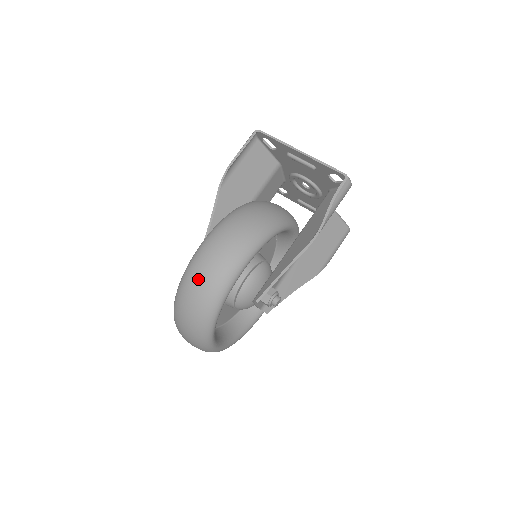
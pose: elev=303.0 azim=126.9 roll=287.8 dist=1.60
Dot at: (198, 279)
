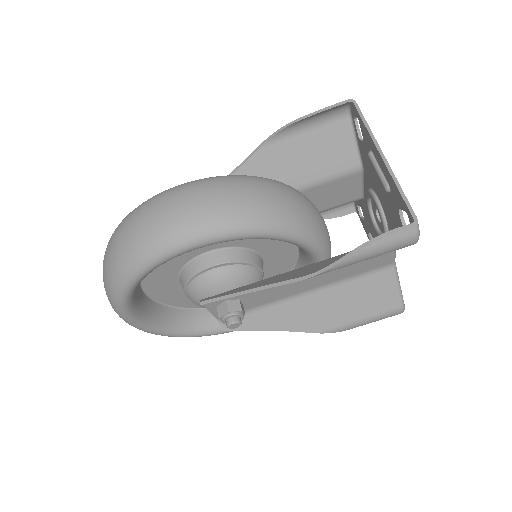
Dot at: (137, 222)
